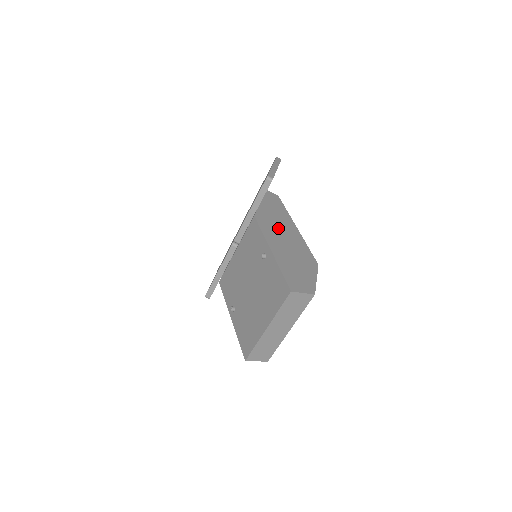
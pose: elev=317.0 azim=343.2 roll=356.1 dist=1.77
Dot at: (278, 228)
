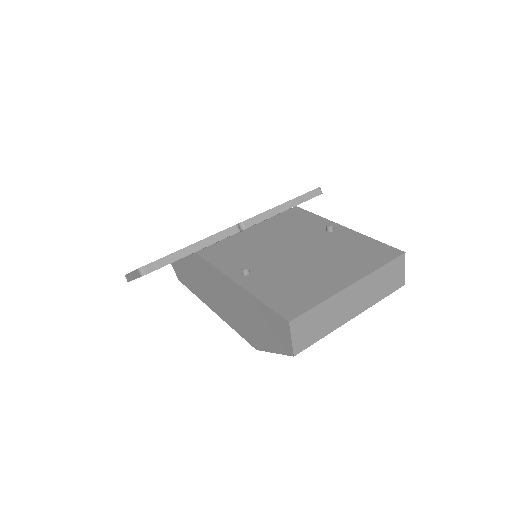
Dot at: occluded
